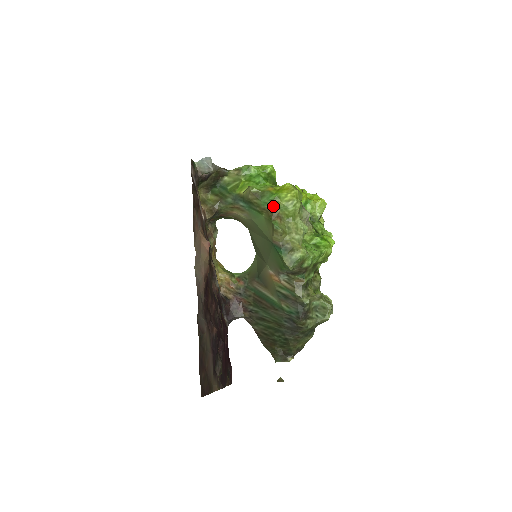
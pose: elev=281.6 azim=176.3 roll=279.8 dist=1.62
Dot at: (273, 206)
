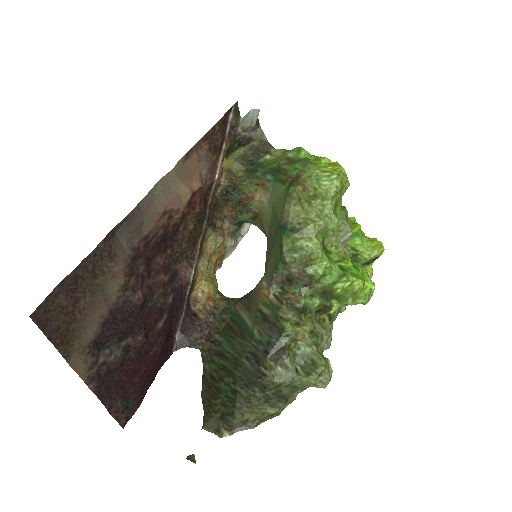
Dot at: (303, 173)
